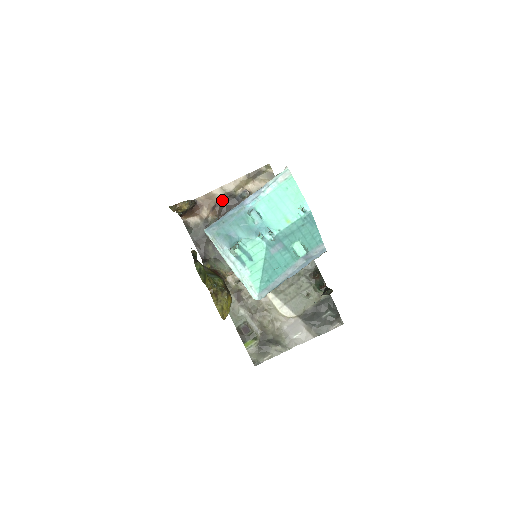
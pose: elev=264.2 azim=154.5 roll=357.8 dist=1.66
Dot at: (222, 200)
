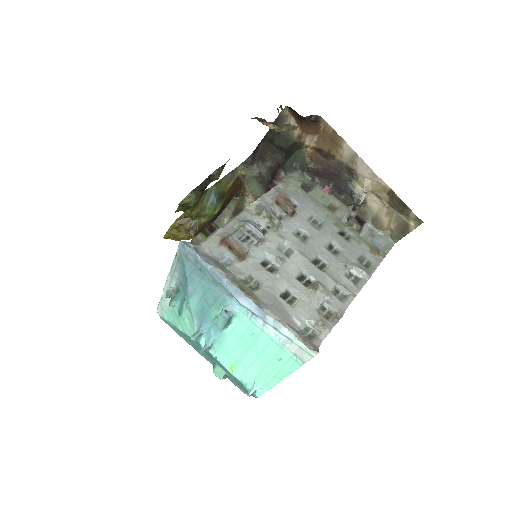
Dot at: (338, 162)
